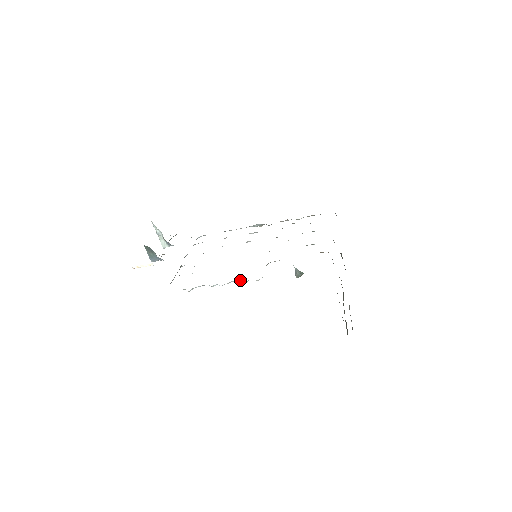
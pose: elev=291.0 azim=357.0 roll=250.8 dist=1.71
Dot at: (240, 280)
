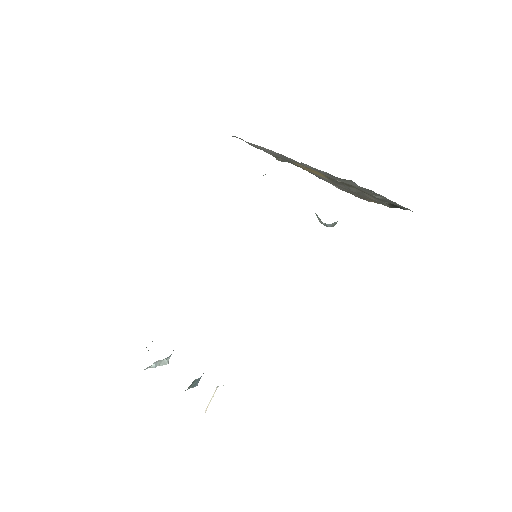
Dot at: occluded
